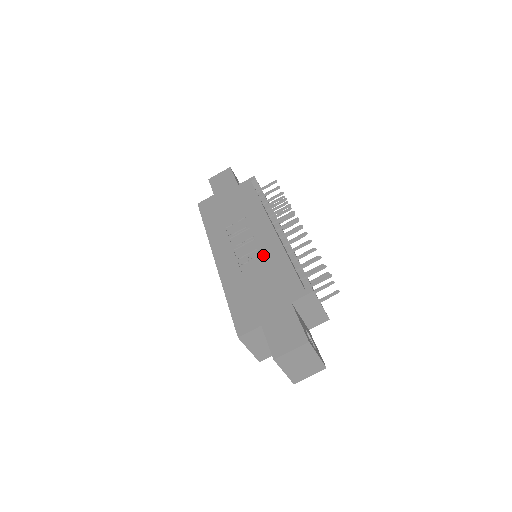
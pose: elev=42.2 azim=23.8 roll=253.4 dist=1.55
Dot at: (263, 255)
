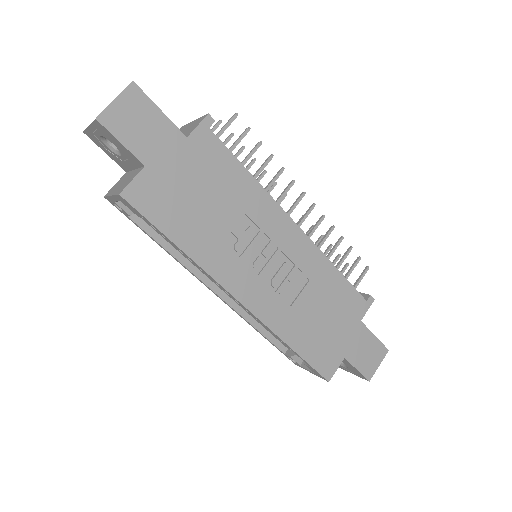
Dot at: (306, 274)
